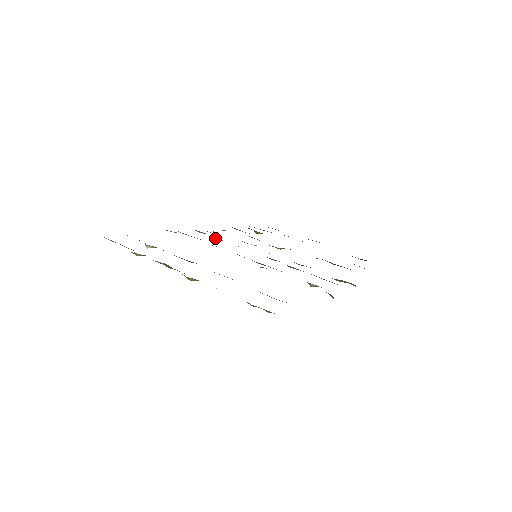
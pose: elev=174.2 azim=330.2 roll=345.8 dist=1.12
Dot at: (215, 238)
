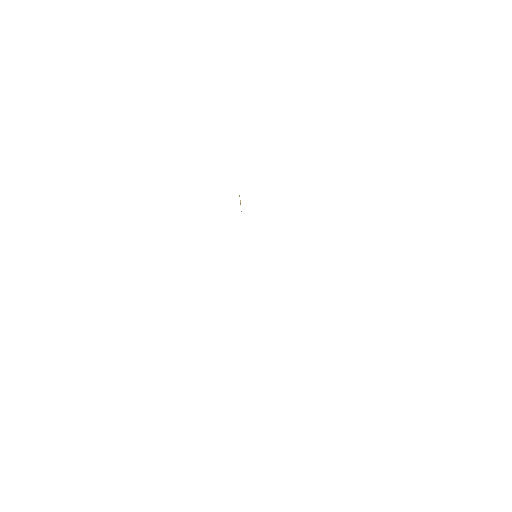
Dot at: occluded
